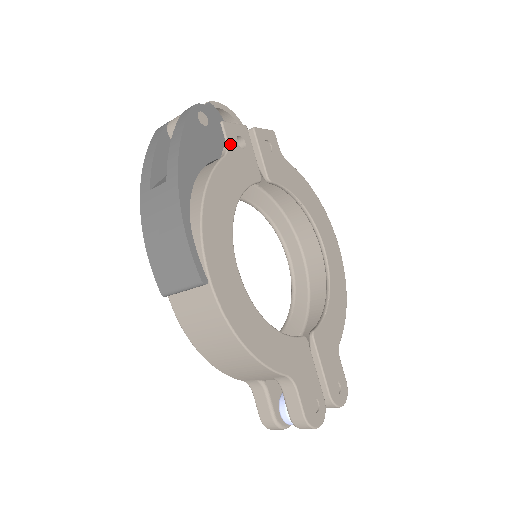
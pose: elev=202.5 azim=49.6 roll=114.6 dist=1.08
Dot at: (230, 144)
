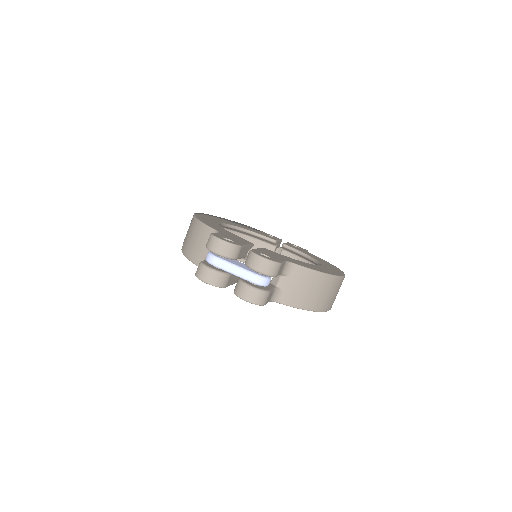
Dot at: (261, 232)
